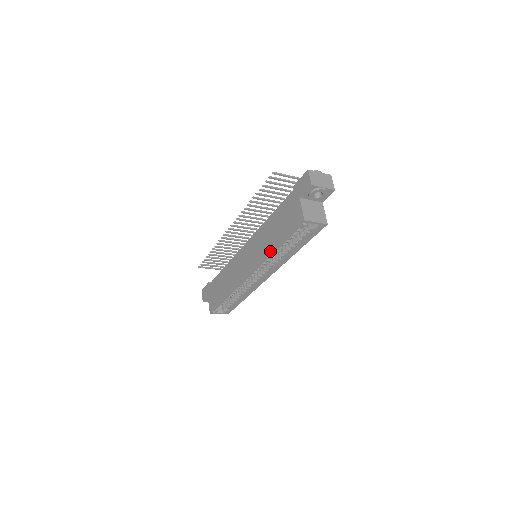
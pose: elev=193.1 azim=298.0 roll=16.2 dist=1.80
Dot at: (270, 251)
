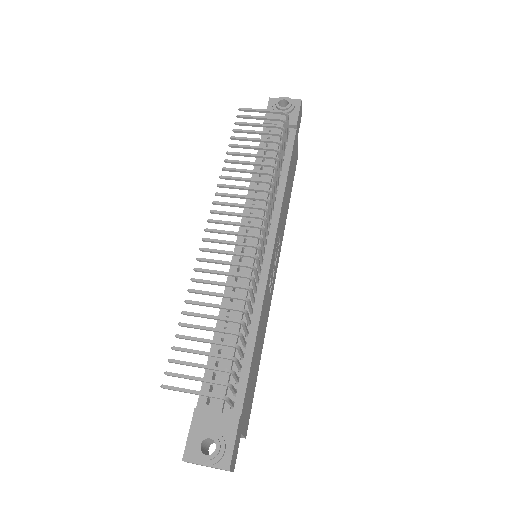
Dot at: occluded
